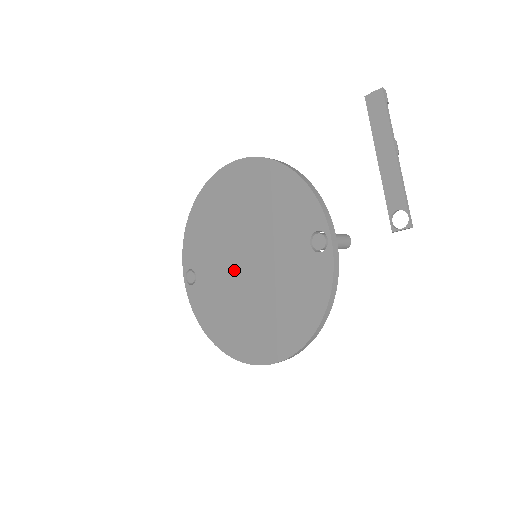
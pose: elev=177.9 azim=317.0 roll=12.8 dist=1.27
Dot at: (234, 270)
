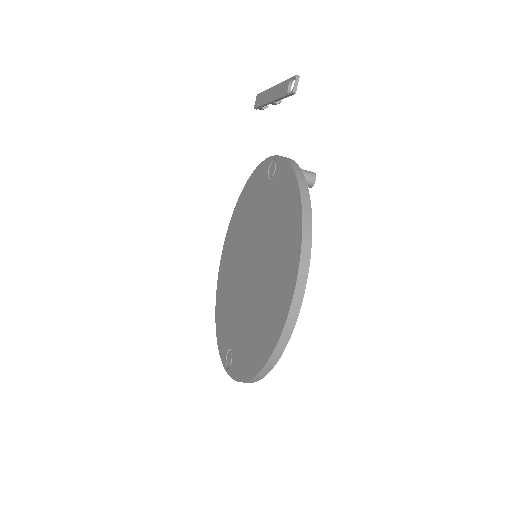
Dot at: (247, 287)
